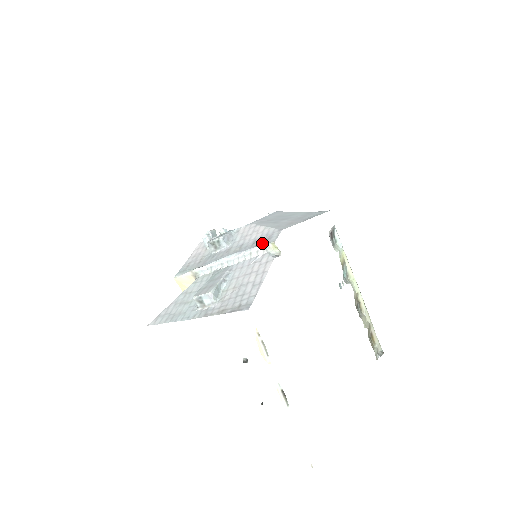
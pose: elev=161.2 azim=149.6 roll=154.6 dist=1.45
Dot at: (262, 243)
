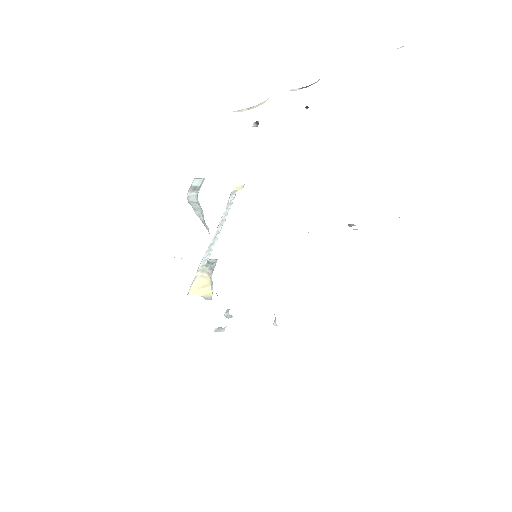
Dot at: occluded
